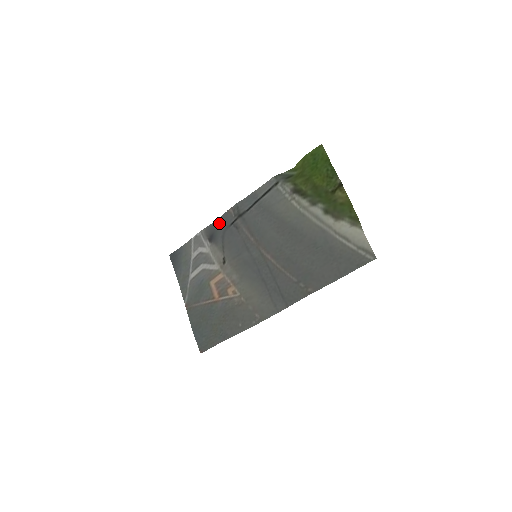
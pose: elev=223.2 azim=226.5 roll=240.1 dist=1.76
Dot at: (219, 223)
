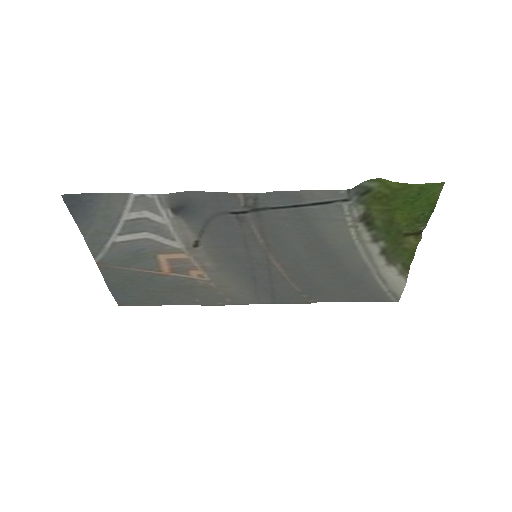
Dot at: (205, 199)
